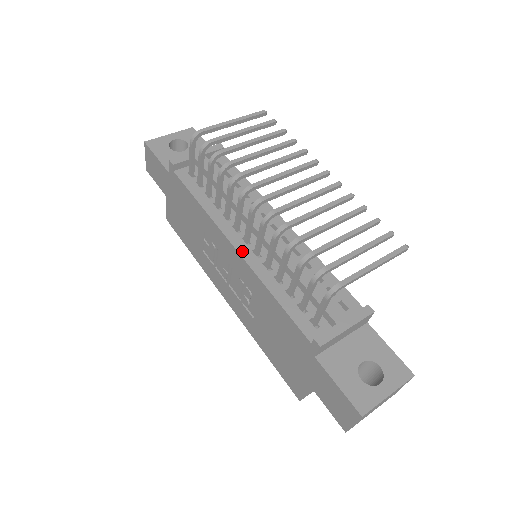
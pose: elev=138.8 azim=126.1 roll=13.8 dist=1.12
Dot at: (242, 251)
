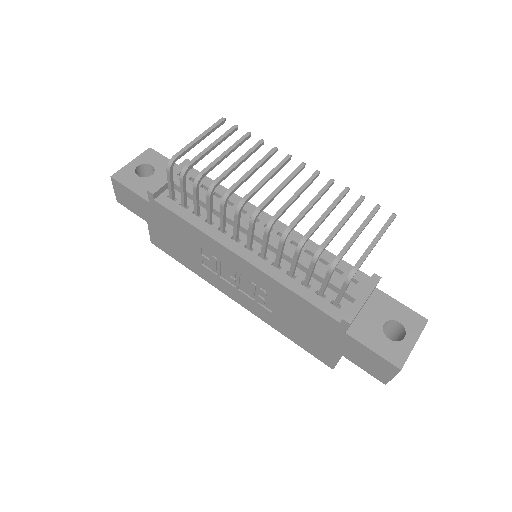
Dot at: (249, 259)
